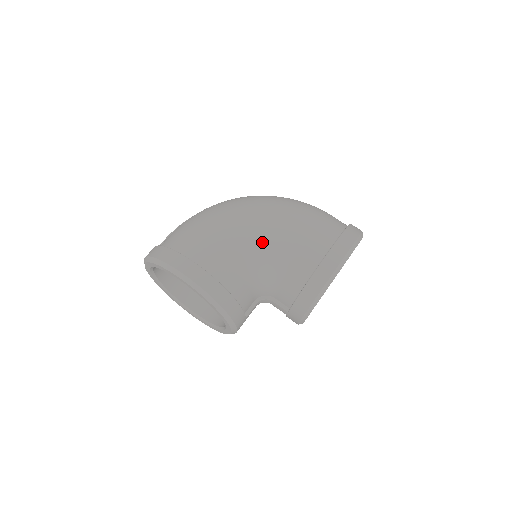
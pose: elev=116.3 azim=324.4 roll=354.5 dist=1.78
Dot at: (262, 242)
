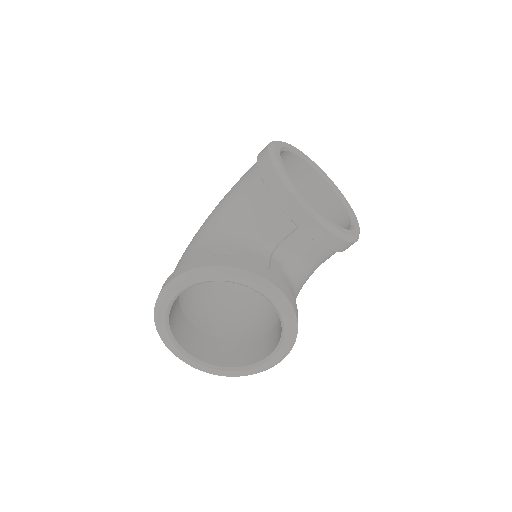
Dot at: (216, 219)
